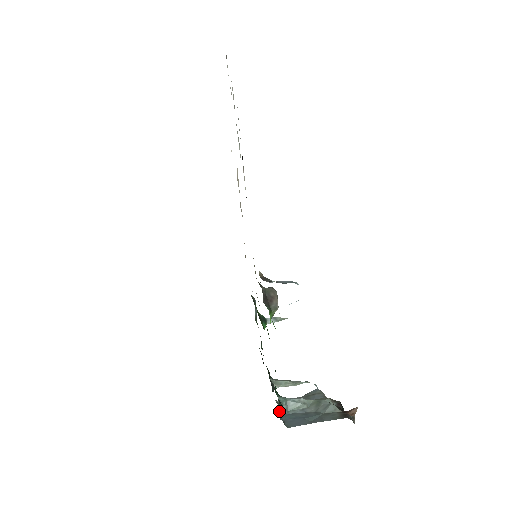
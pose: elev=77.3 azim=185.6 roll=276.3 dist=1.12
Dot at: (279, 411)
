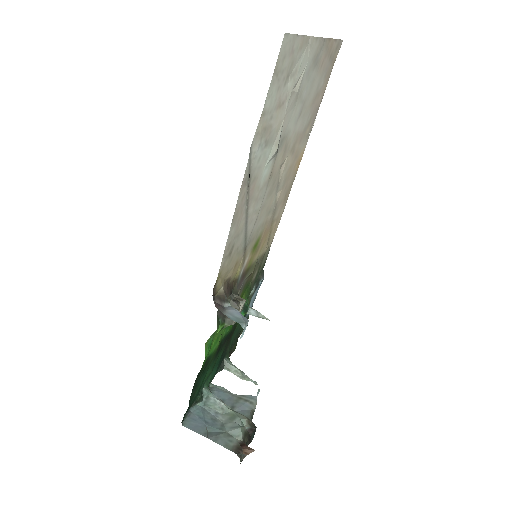
Dot at: occluded
